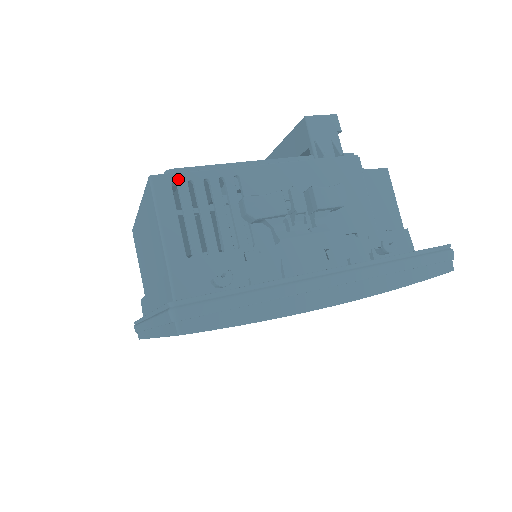
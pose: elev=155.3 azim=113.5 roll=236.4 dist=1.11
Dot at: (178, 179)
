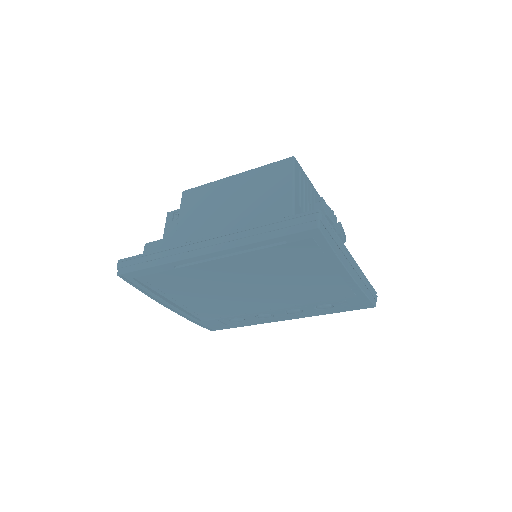
Dot at: (301, 169)
